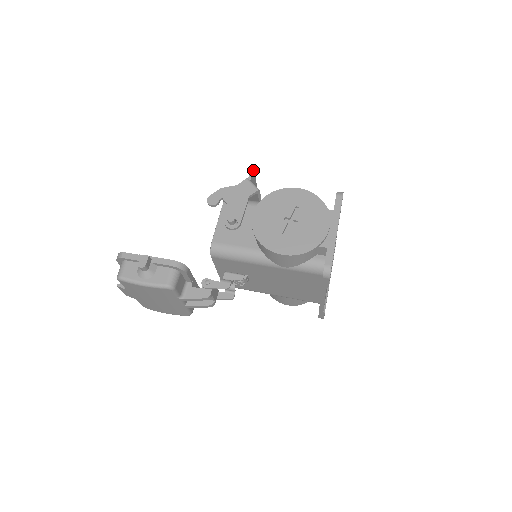
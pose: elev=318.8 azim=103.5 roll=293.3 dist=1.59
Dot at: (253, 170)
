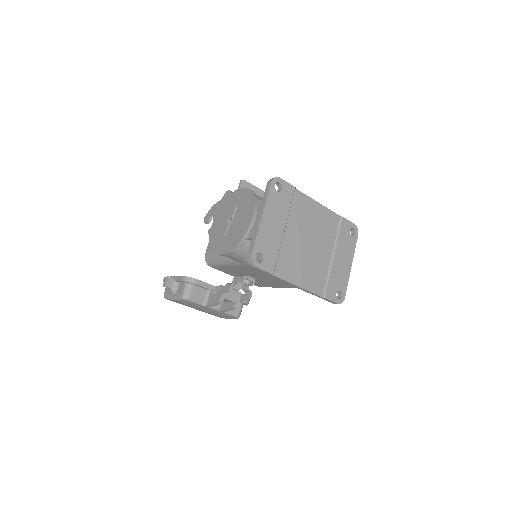
Dot at: (241, 180)
